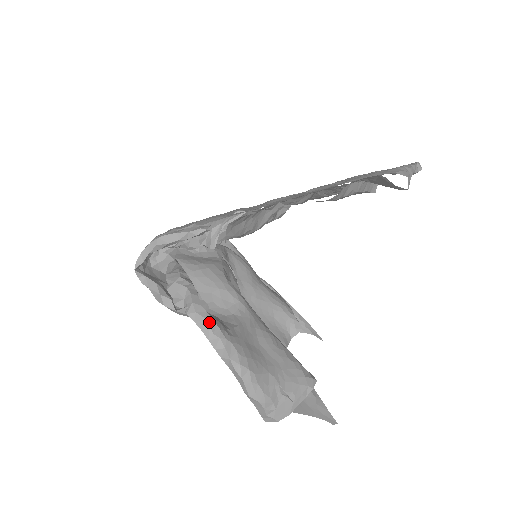
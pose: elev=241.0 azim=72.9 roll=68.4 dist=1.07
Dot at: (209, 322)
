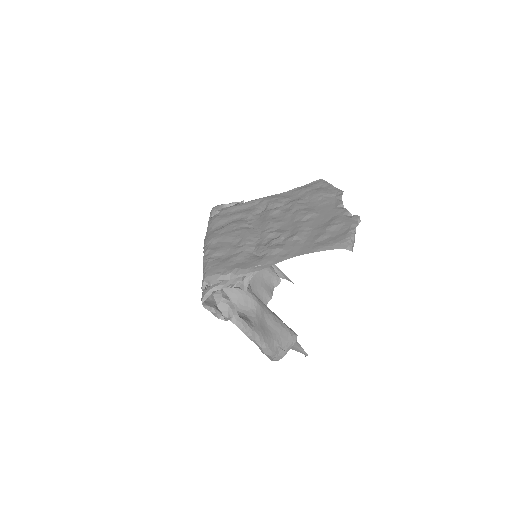
Dot at: (243, 324)
